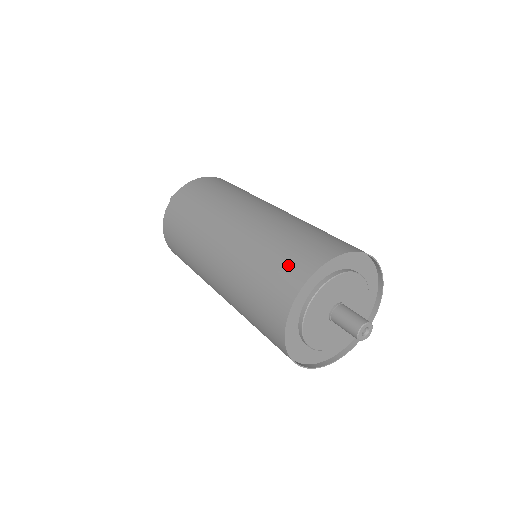
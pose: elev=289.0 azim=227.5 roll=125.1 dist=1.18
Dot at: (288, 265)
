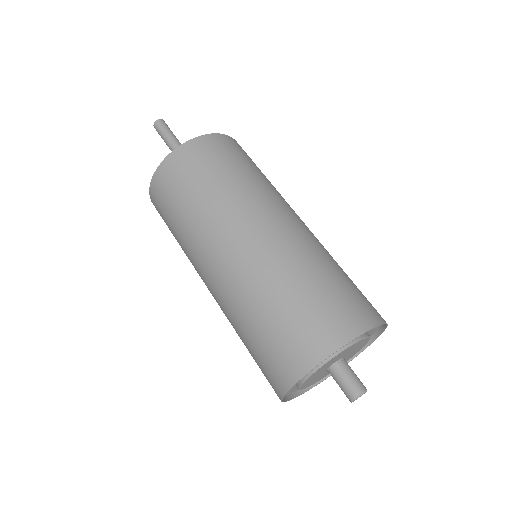
Dot at: (295, 339)
